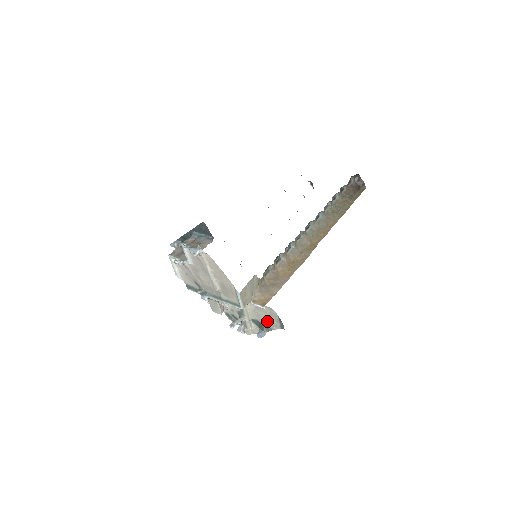
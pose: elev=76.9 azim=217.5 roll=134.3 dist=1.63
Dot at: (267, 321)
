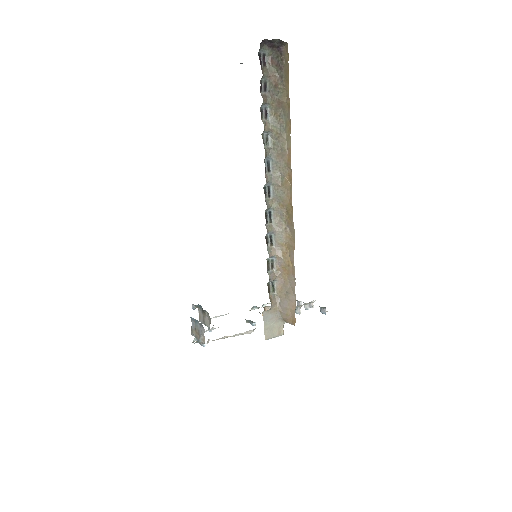
Dot at: occluded
